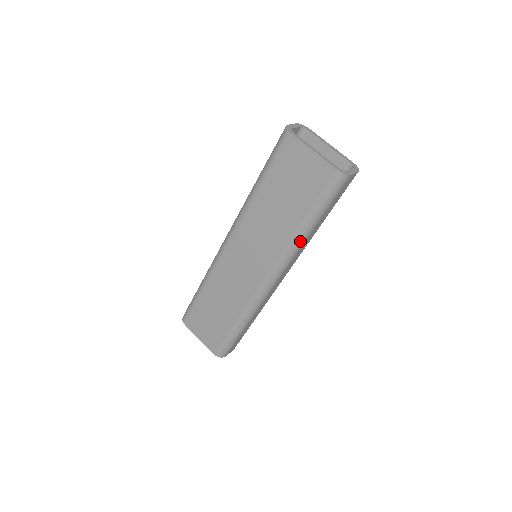
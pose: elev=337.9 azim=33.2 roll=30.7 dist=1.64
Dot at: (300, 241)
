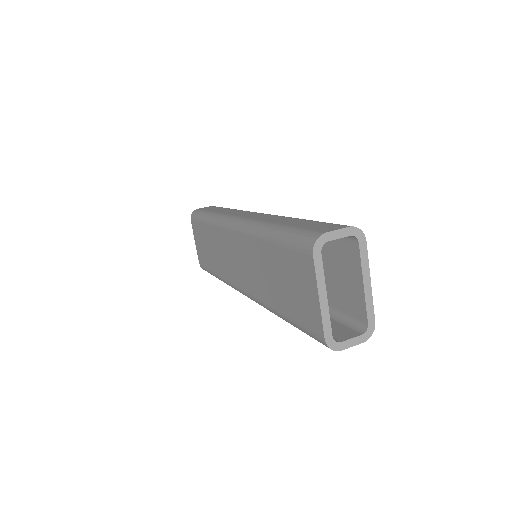
Dot at: occluded
